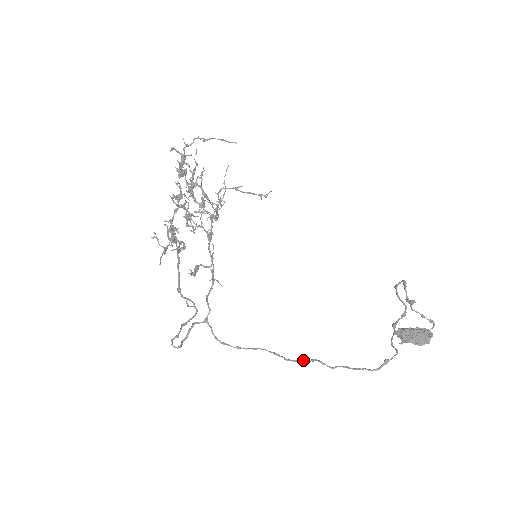
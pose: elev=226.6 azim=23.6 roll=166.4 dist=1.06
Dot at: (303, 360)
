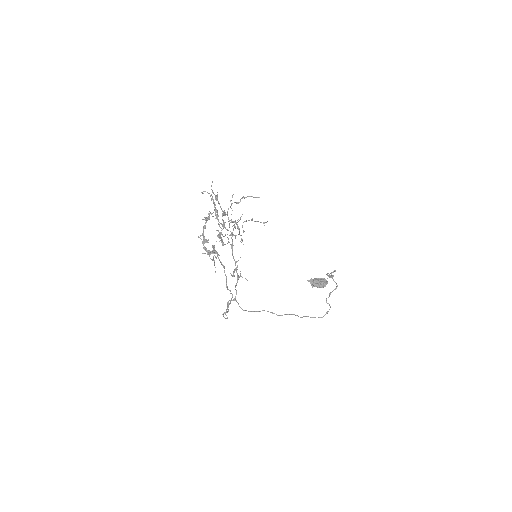
Dot at: (286, 314)
